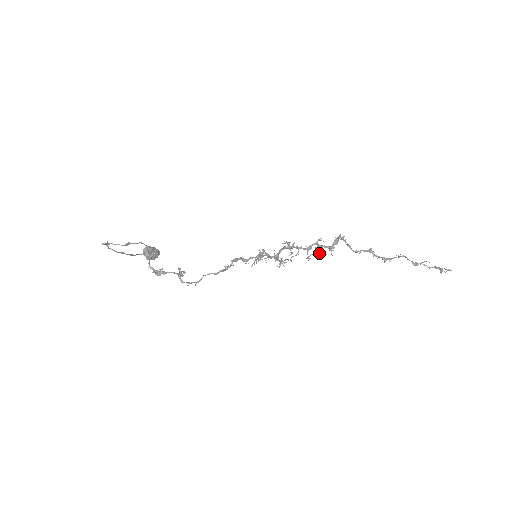
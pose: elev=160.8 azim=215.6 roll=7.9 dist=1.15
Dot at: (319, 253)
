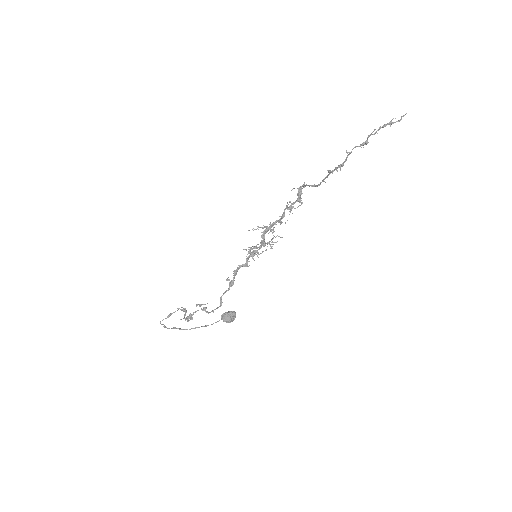
Dot at: (290, 212)
